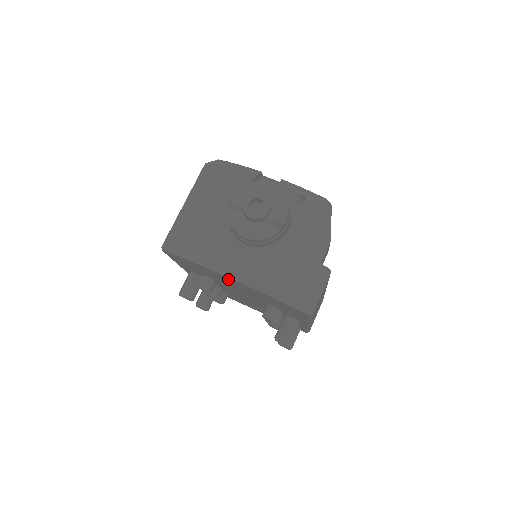
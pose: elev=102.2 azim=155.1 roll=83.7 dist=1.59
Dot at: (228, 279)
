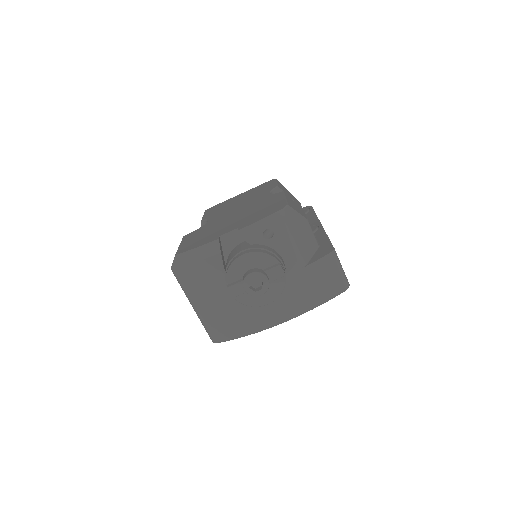
Dot at: occluded
